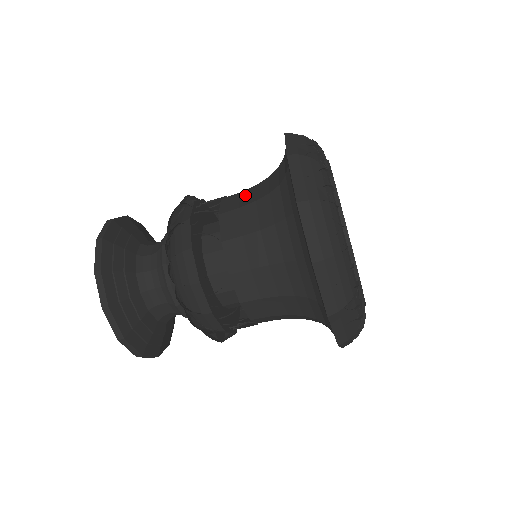
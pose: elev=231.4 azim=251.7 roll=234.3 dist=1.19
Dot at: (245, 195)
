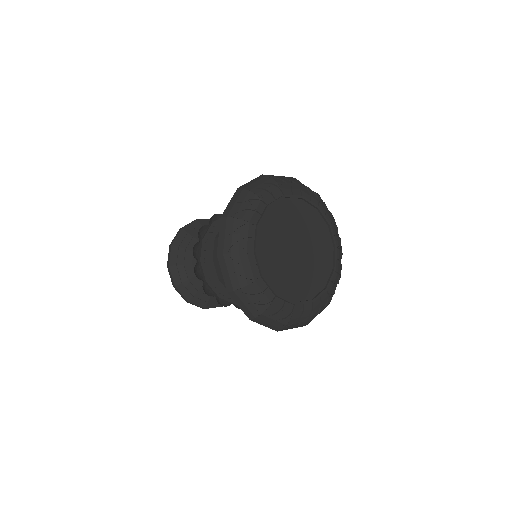
Dot at: occluded
